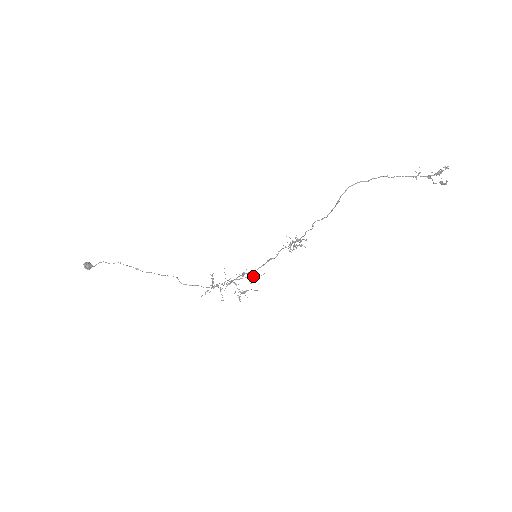
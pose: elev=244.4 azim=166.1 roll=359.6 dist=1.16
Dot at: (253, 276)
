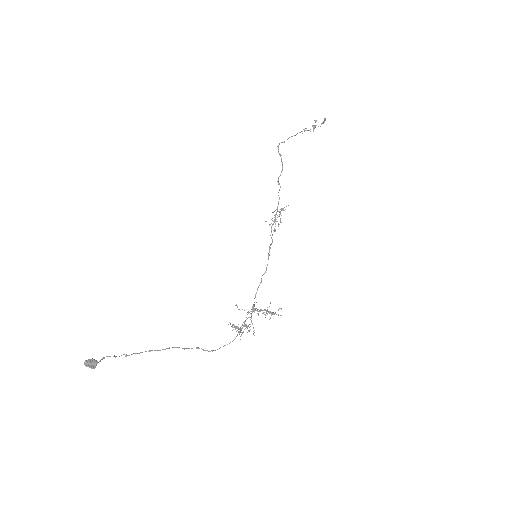
Dot at: (263, 310)
